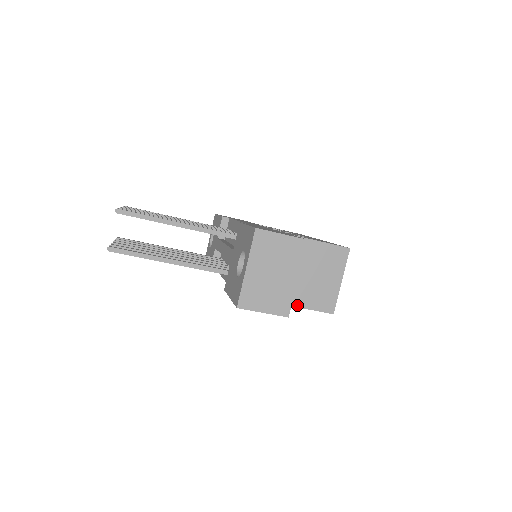
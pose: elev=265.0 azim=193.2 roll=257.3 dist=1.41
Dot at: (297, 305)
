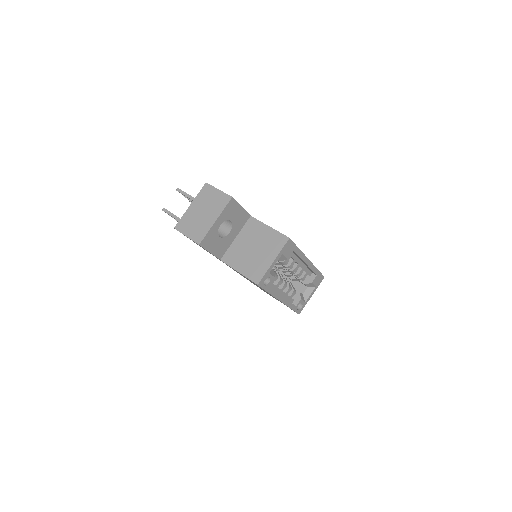
Dot at: (235, 268)
